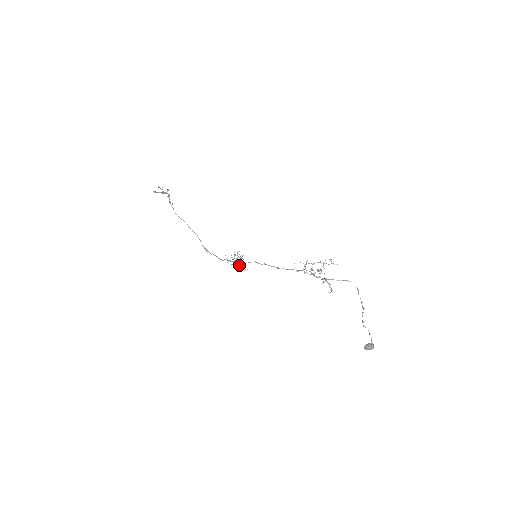
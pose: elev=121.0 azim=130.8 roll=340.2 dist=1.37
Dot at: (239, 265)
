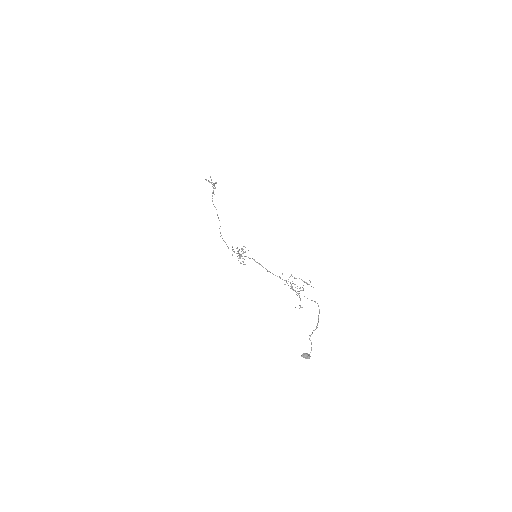
Dot at: (240, 256)
